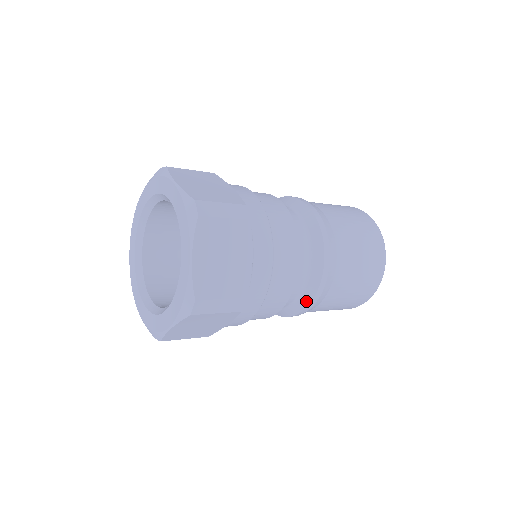
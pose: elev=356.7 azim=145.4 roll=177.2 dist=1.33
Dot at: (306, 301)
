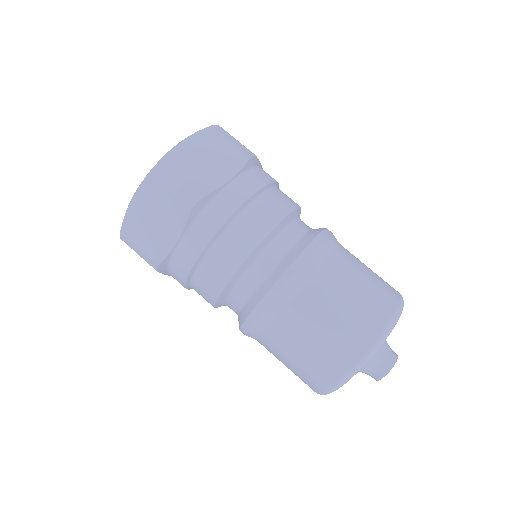
Dot at: (239, 324)
